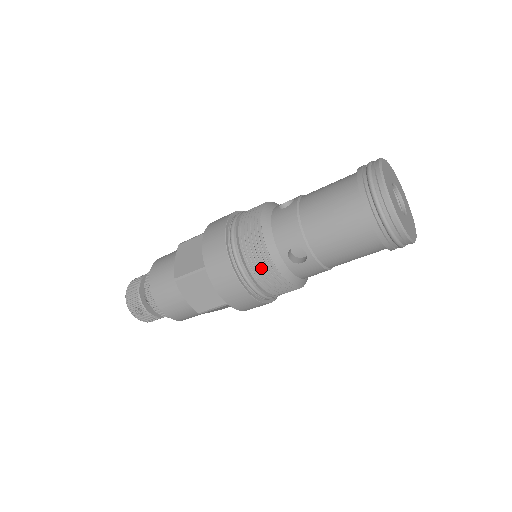
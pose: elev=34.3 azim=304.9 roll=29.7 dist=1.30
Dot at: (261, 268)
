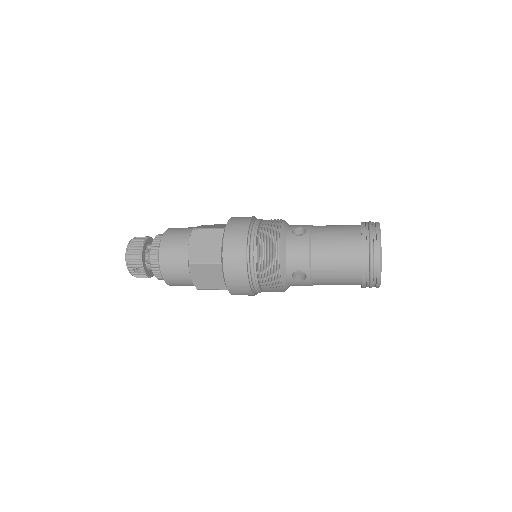
Dot at: (269, 277)
